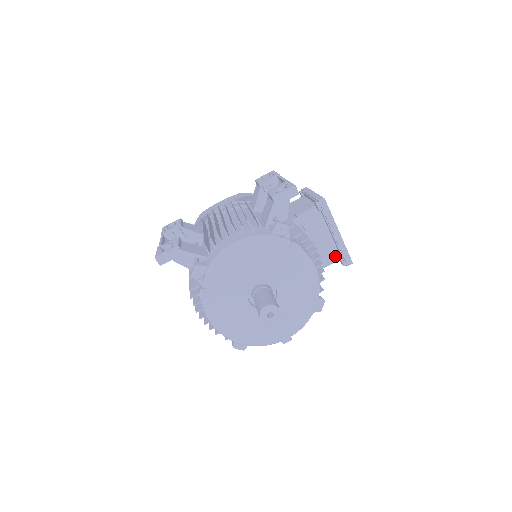
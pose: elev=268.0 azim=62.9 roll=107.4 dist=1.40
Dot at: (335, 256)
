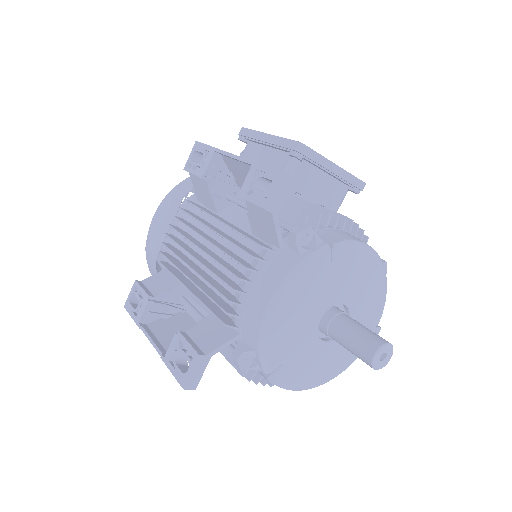
Dot at: (343, 191)
